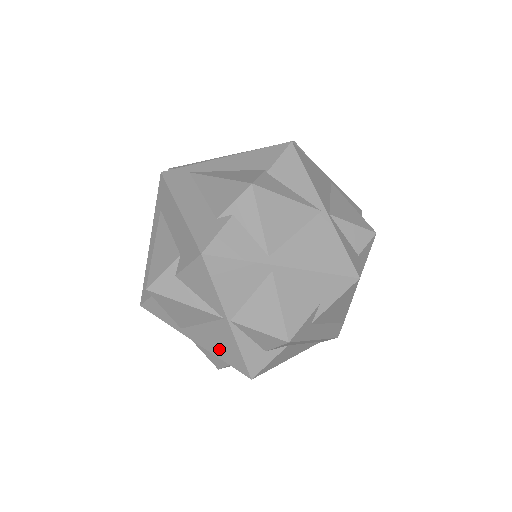
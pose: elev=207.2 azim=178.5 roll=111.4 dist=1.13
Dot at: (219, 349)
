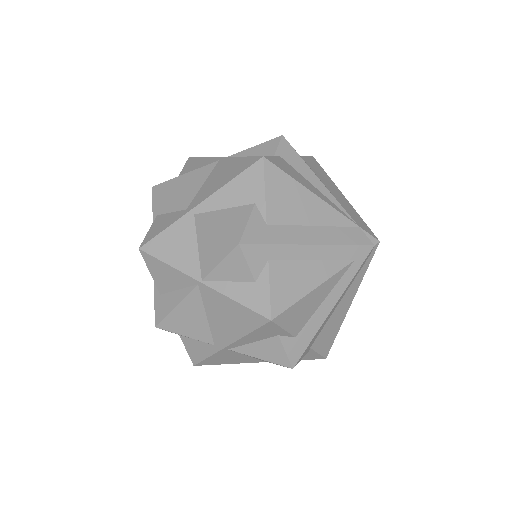
Dot at: (234, 324)
